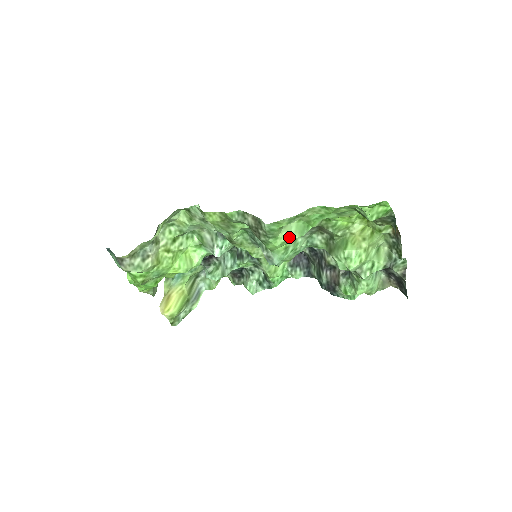
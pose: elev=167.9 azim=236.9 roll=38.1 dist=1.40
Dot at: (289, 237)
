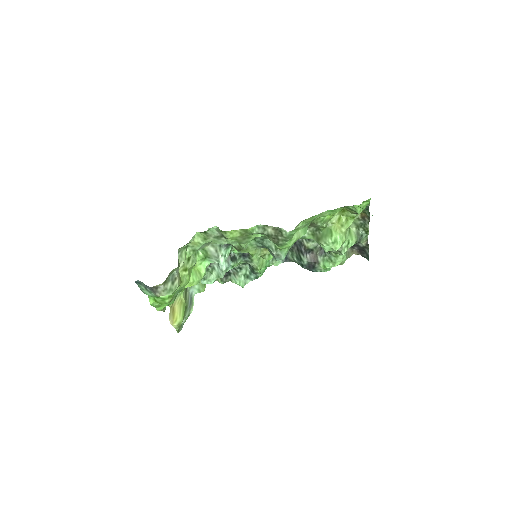
Dot at: (298, 237)
